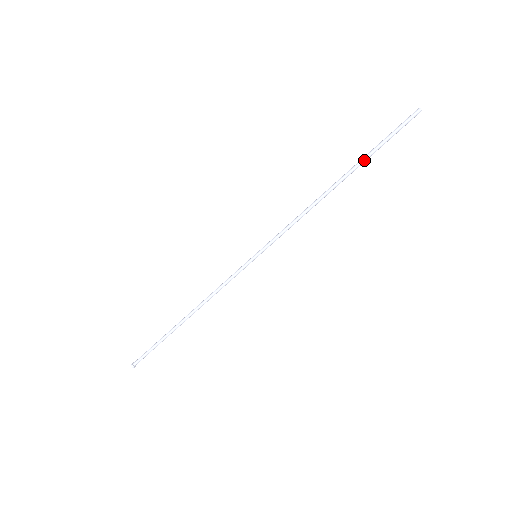
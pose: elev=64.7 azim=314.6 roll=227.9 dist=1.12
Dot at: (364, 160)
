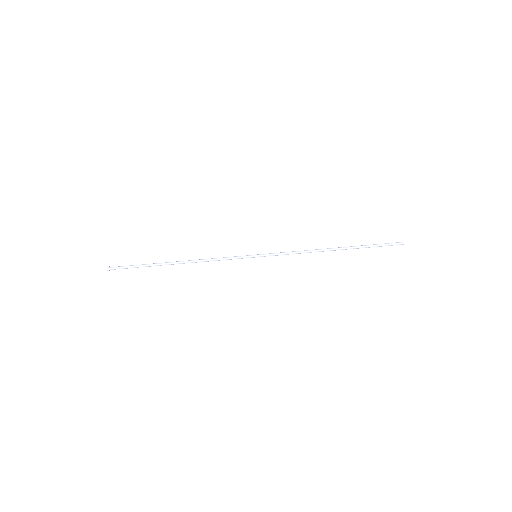
Dot at: (358, 247)
